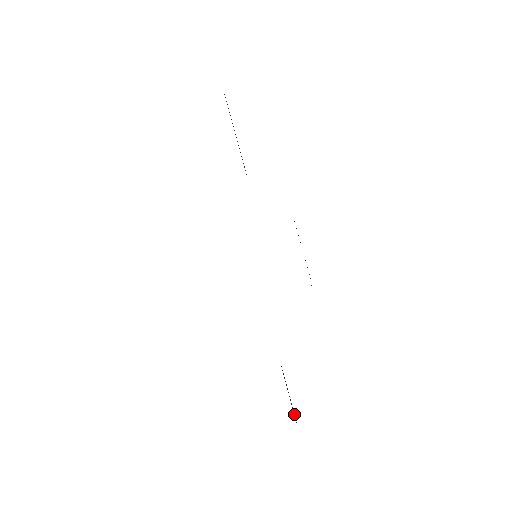
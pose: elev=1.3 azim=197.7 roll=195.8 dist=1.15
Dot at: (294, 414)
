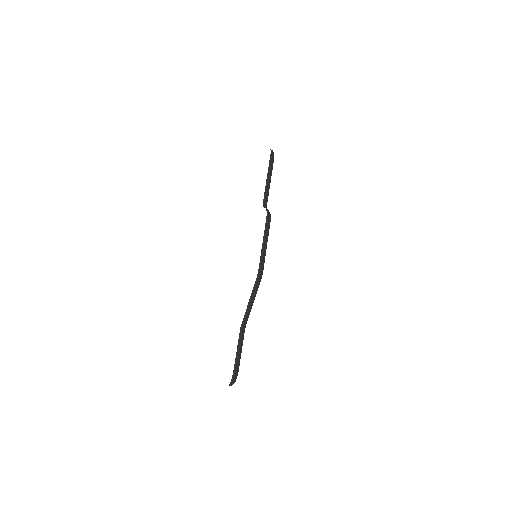
Dot at: (236, 363)
